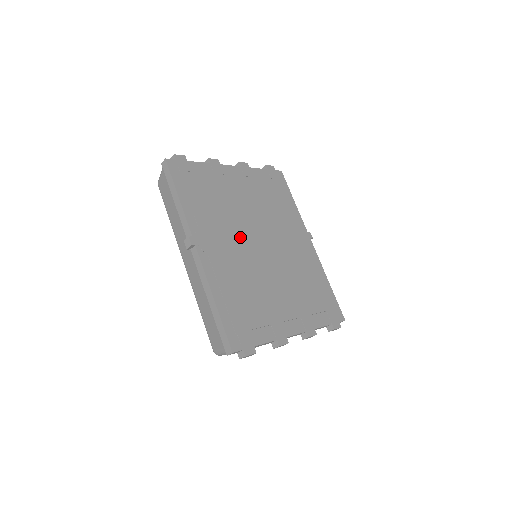
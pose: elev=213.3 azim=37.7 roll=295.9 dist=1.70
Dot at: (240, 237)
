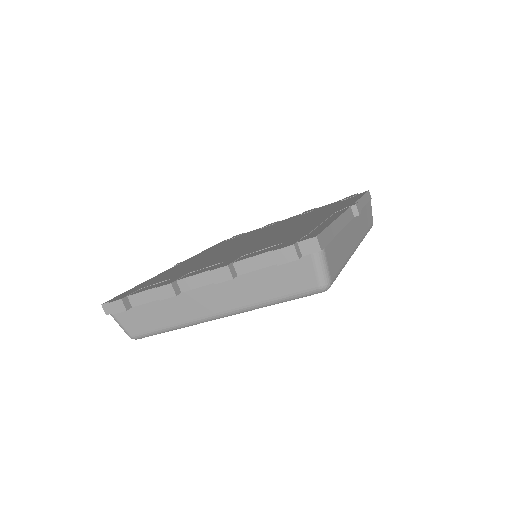
Dot at: (232, 245)
